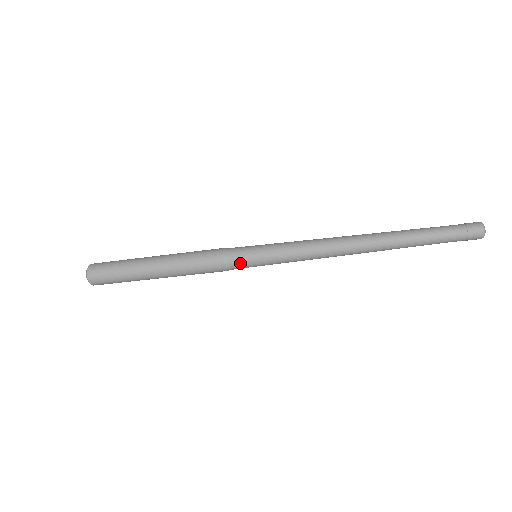
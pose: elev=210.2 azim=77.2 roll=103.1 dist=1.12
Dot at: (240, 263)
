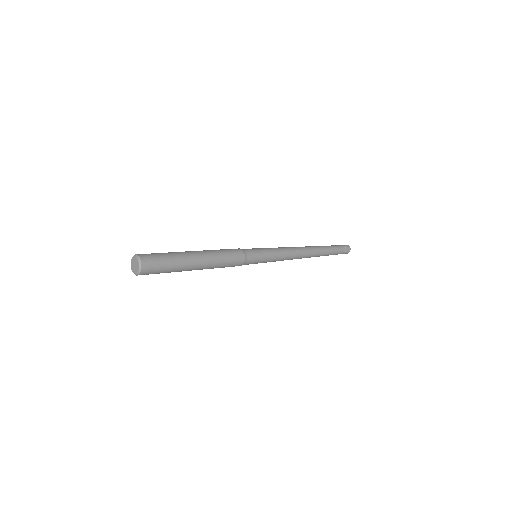
Dot at: occluded
